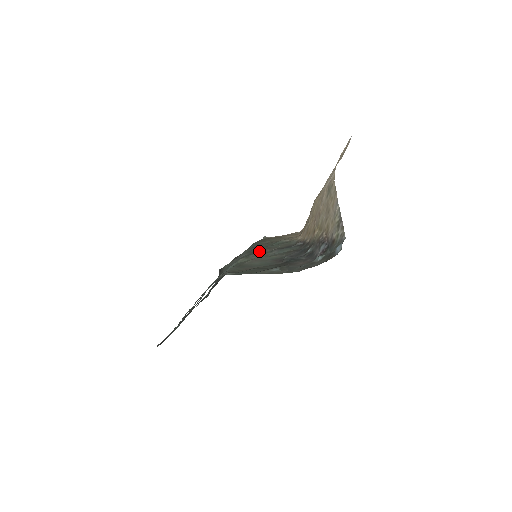
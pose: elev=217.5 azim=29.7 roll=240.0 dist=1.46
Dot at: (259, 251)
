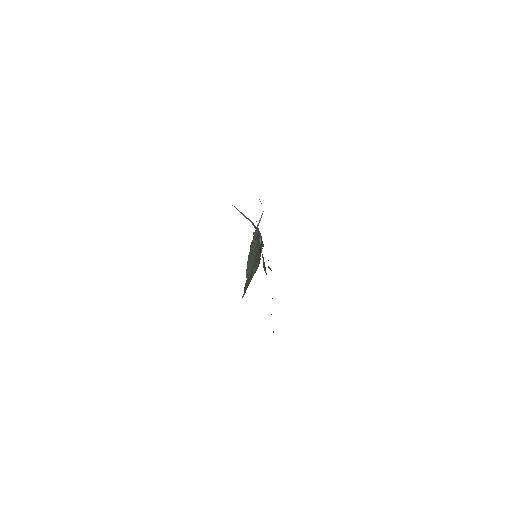
Dot at: (249, 257)
